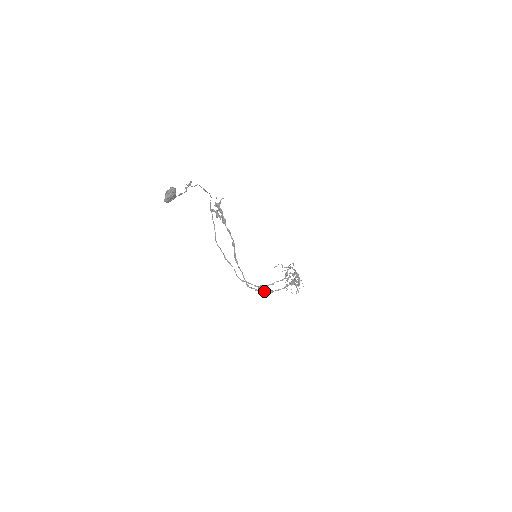
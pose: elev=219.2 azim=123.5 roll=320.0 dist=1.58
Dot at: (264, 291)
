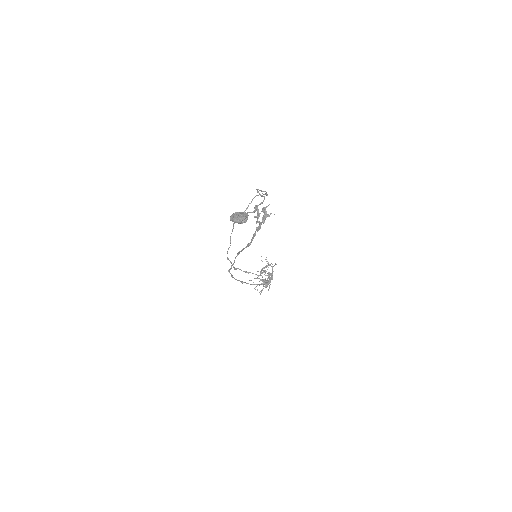
Dot at: occluded
